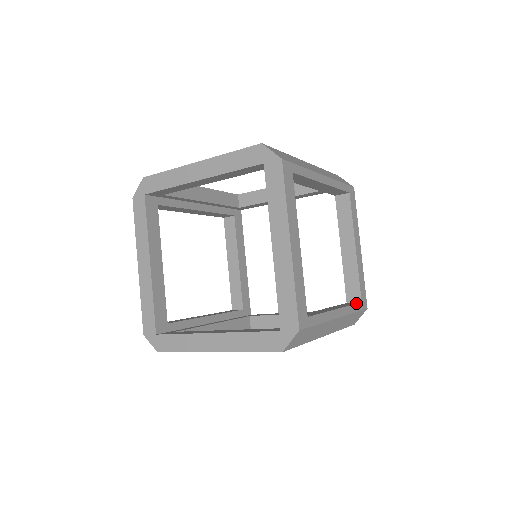
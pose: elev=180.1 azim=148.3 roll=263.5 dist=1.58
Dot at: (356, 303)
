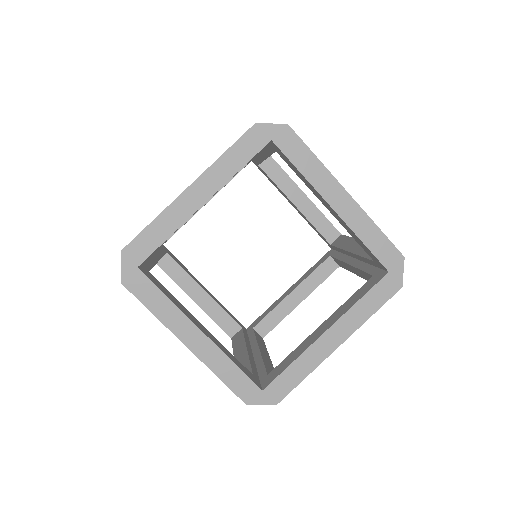
Dot at: (345, 236)
